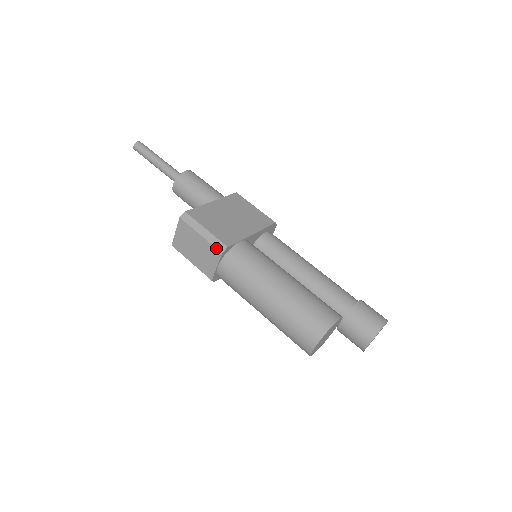
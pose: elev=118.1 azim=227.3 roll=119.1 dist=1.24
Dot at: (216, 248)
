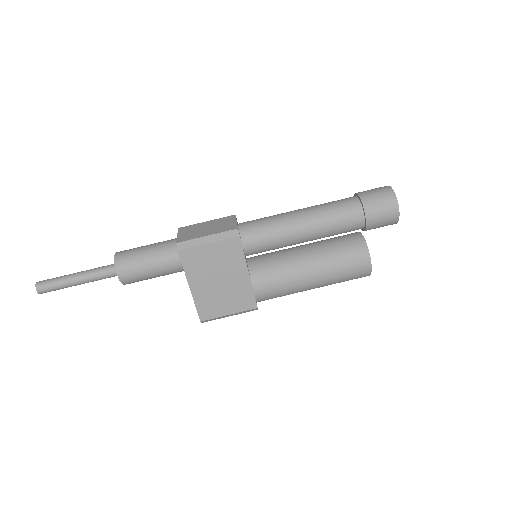
Dot at: occluded
